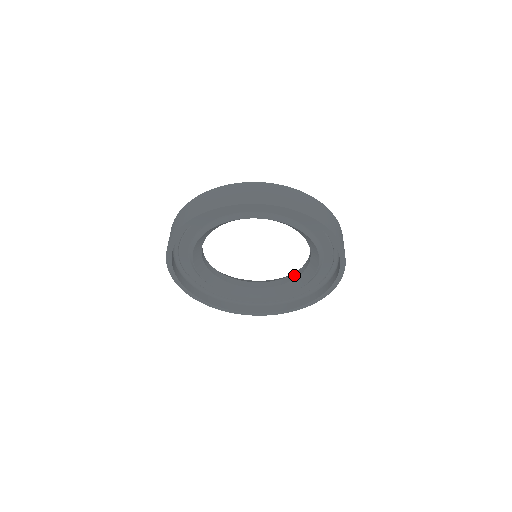
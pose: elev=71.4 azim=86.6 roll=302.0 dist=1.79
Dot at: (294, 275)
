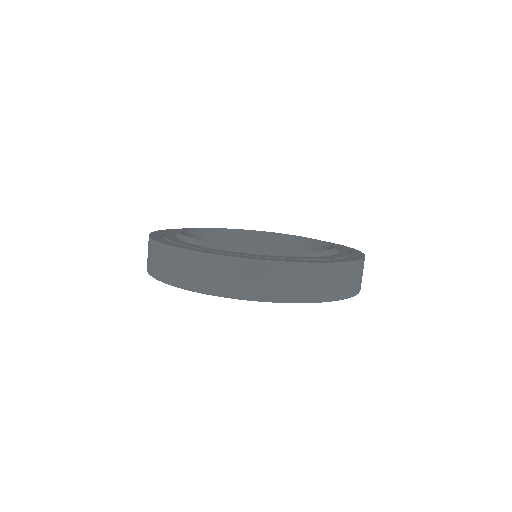
Dot at: (297, 249)
